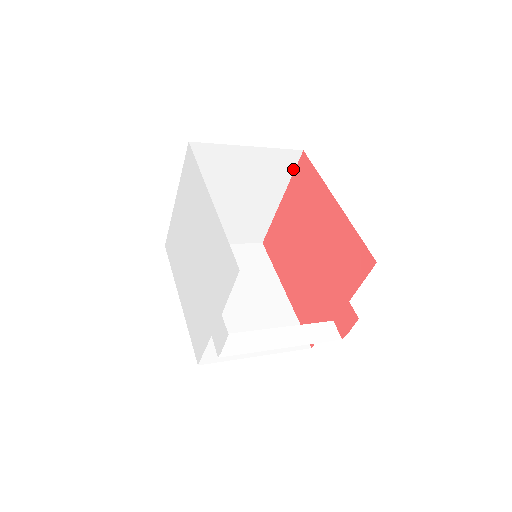
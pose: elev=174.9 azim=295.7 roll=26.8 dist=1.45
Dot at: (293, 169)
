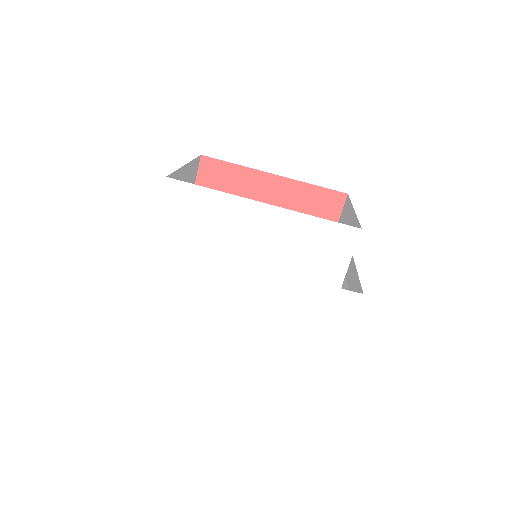
Dot at: (195, 178)
